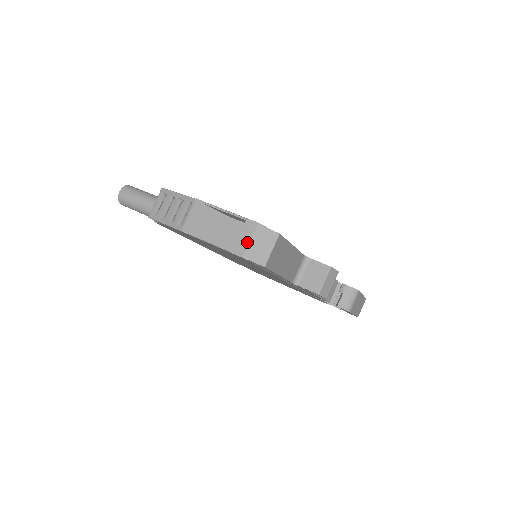
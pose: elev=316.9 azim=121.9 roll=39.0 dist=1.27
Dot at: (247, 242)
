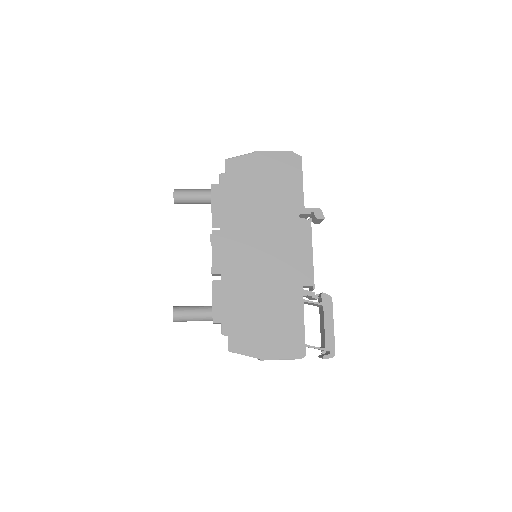
Dot at: occluded
